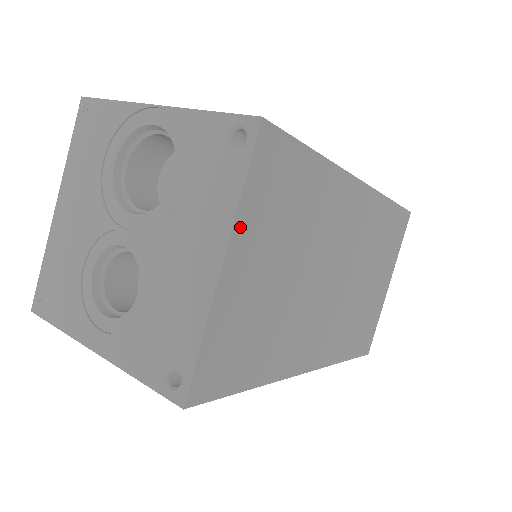
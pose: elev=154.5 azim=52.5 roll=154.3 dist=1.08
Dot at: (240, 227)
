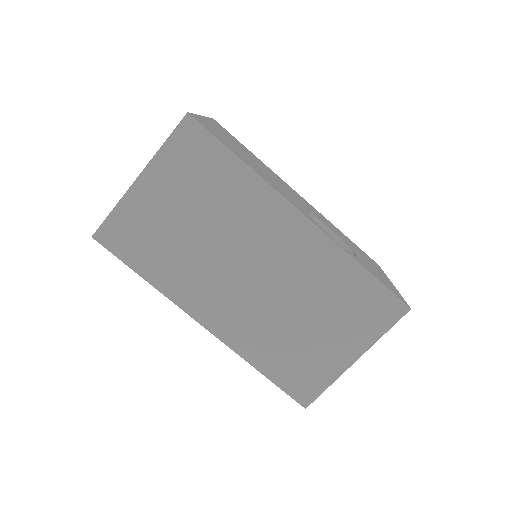
Dot at: (157, 164)
